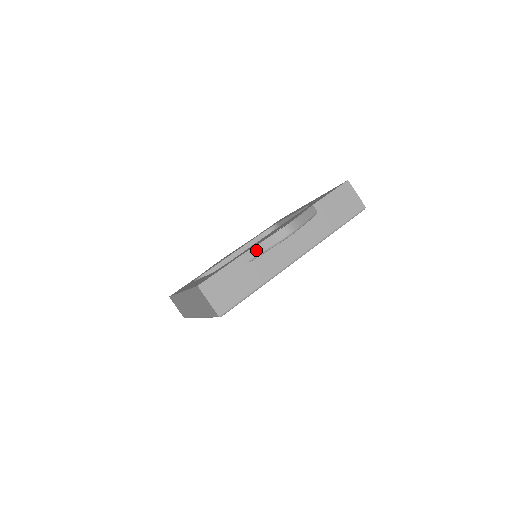
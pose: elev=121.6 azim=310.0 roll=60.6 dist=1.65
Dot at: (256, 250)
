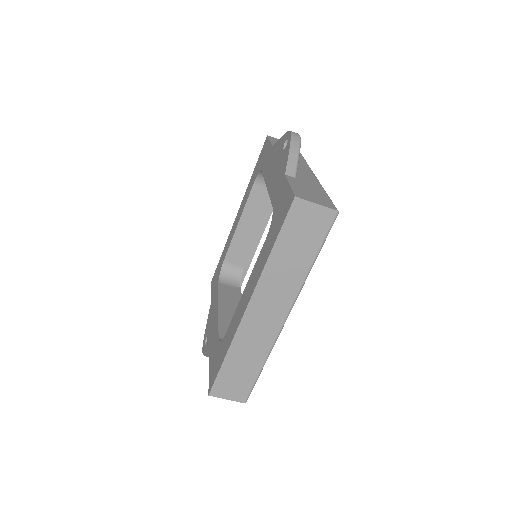
Dot at: (292, 161)
